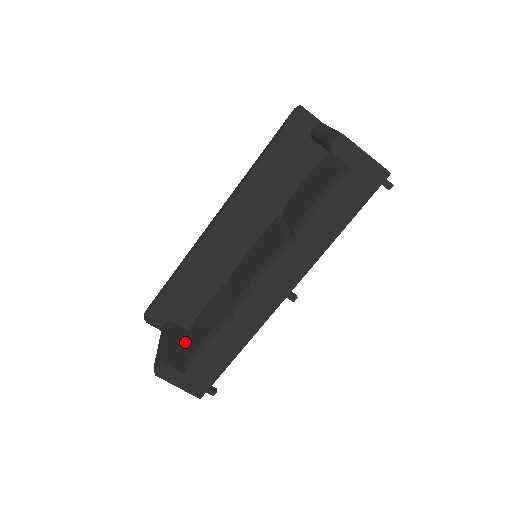
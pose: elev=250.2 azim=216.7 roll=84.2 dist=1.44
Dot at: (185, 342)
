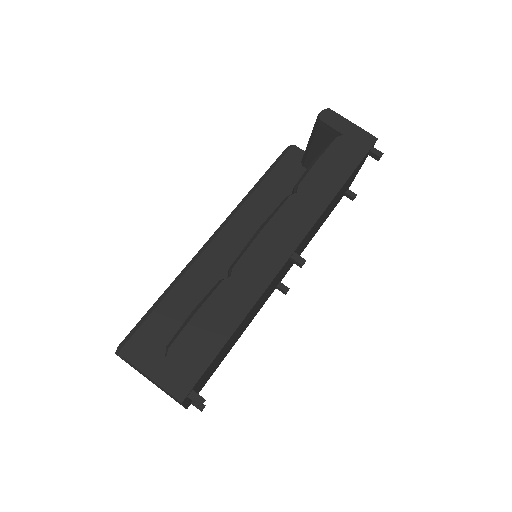
Dot at: occluded
